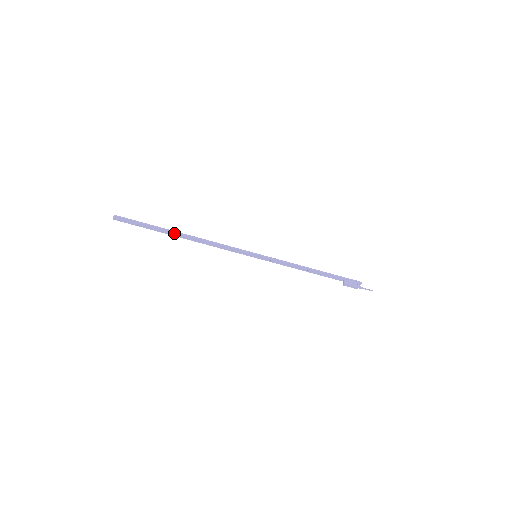
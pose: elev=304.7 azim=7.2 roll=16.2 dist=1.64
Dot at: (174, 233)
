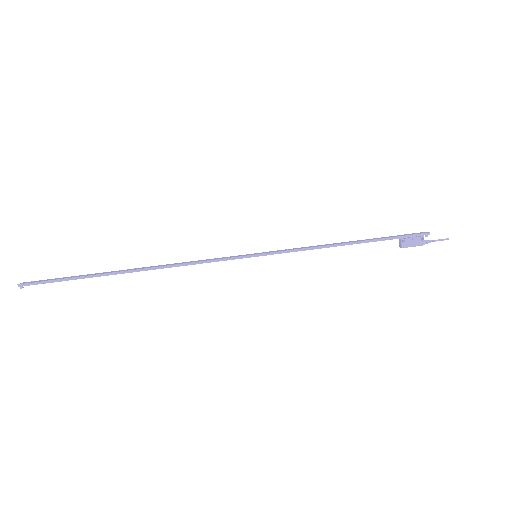
Dot at: (120, 273)
